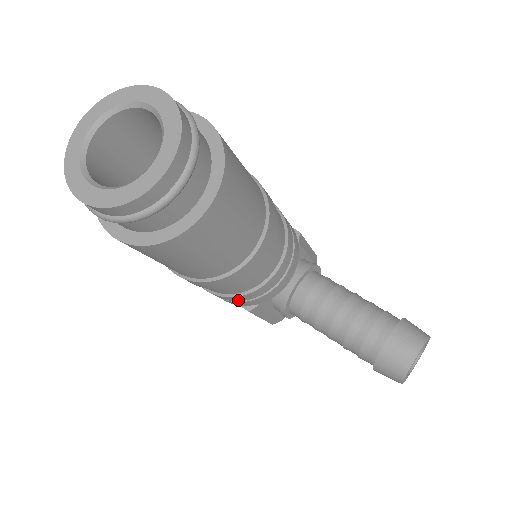
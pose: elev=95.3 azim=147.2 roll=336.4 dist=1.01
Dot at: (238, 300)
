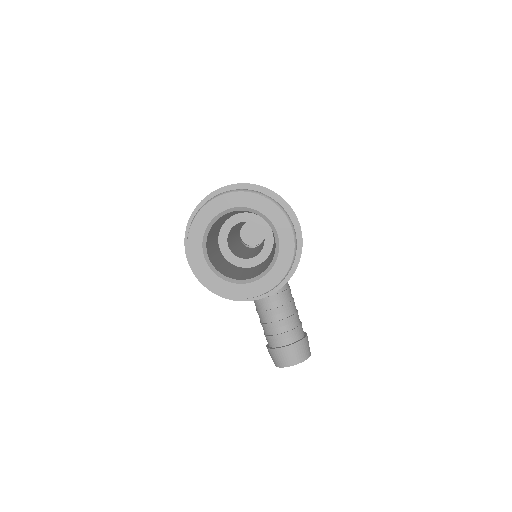
Dot at: occluded
